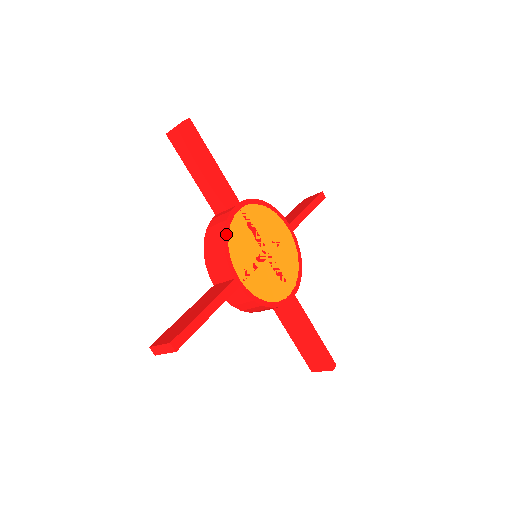
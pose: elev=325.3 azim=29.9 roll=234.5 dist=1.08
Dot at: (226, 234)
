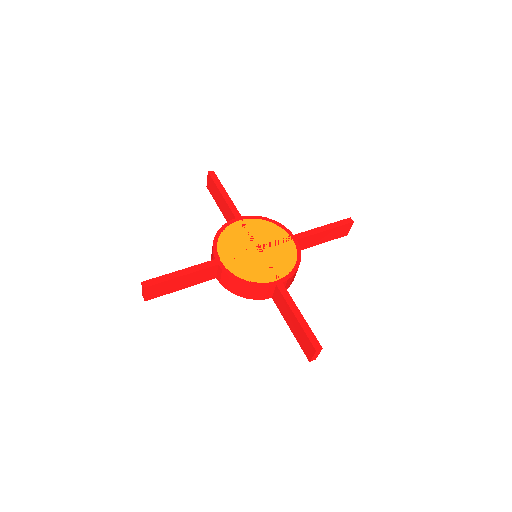
Dot at: (241, 281)
